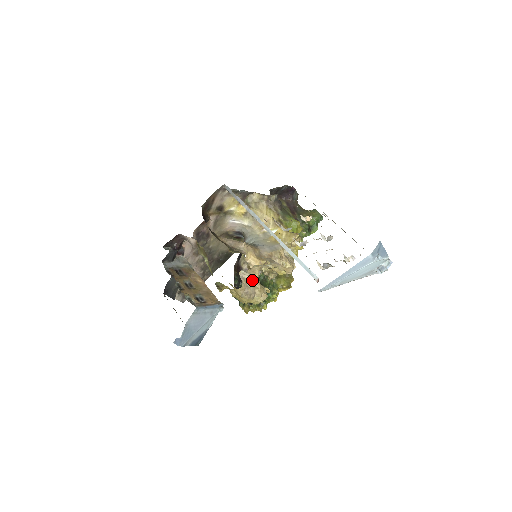
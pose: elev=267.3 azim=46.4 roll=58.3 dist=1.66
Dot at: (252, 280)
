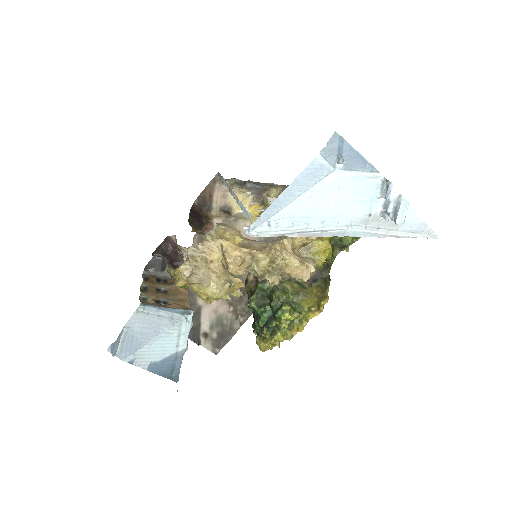
Dot at: (206, 260)
